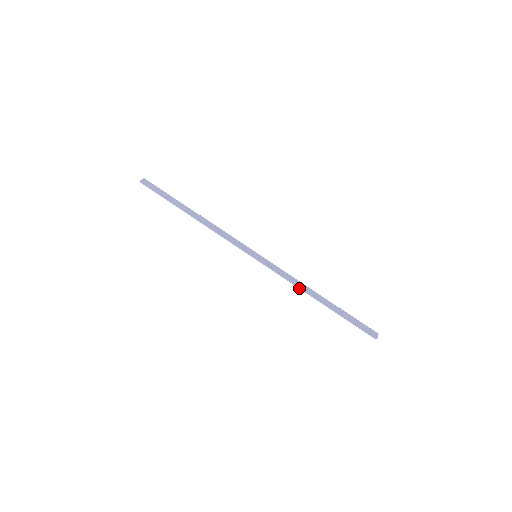
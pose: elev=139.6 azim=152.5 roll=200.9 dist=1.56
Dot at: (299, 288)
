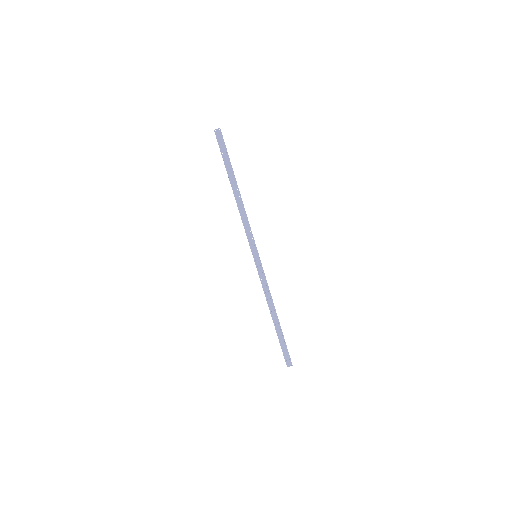
Dot at: (266, 300)
